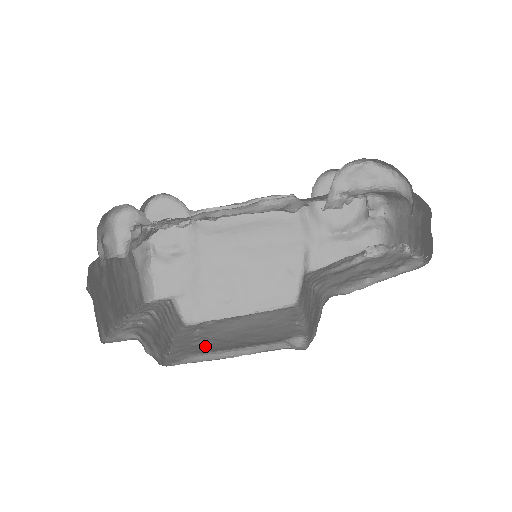
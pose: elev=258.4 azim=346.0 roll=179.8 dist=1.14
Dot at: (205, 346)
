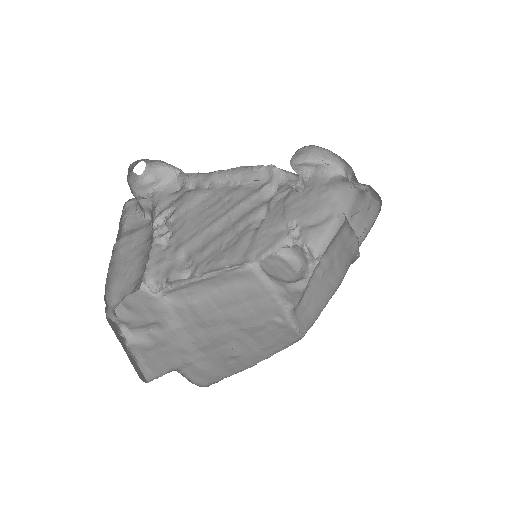
Dot at: occluded
